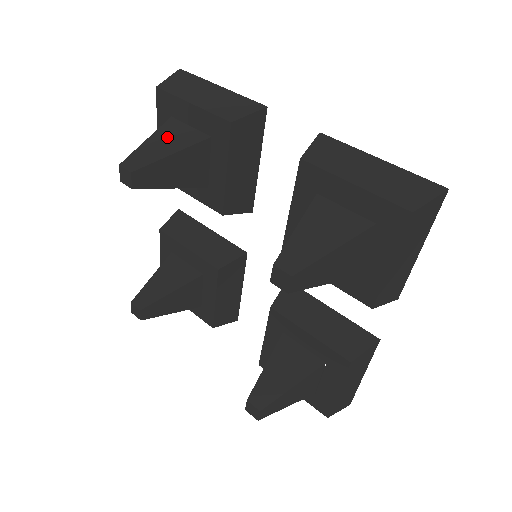
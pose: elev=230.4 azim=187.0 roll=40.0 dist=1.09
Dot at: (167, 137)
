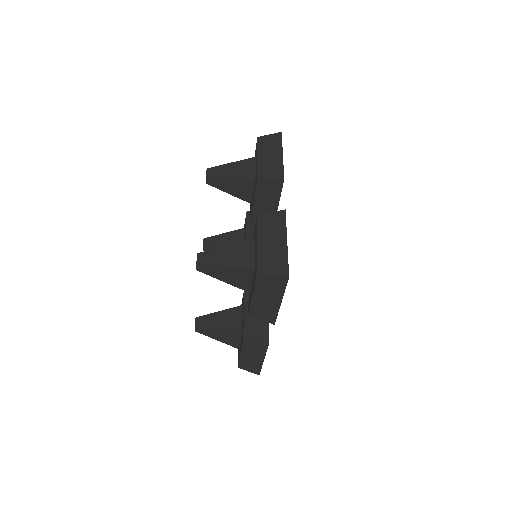
Dot at: (240, 167)
